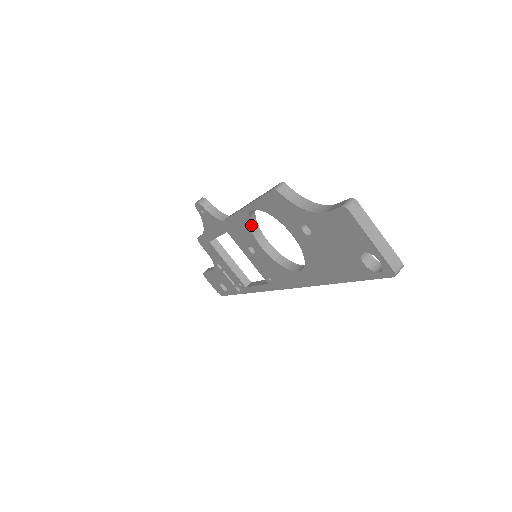
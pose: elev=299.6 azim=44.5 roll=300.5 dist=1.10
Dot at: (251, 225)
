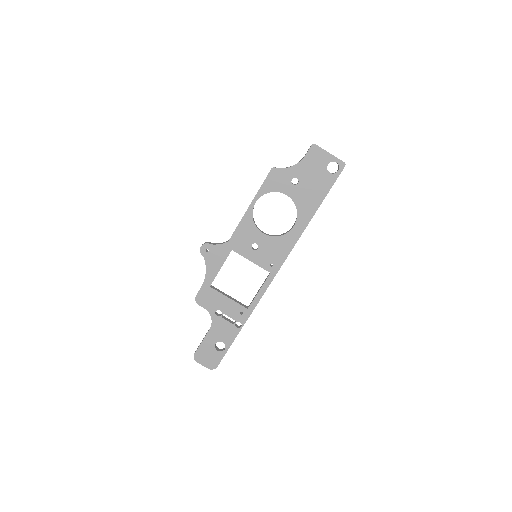
Dot at: (253, 221)
